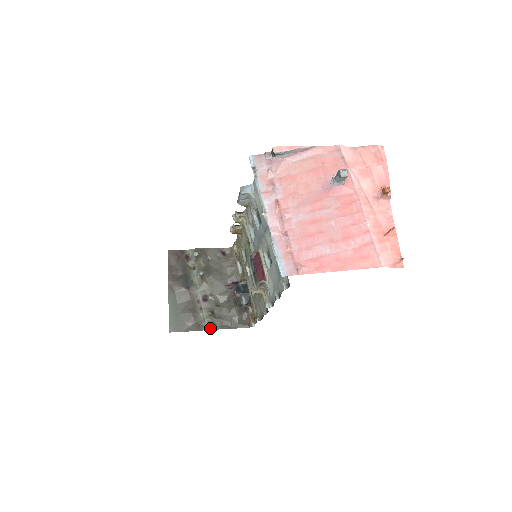
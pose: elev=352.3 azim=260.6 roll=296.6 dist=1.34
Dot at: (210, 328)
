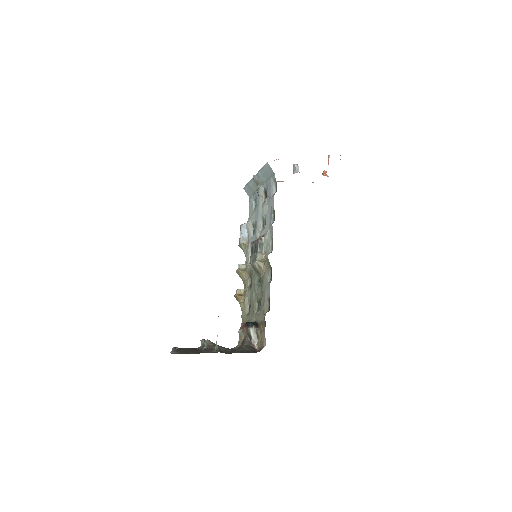
Dot at: (216, 352)
